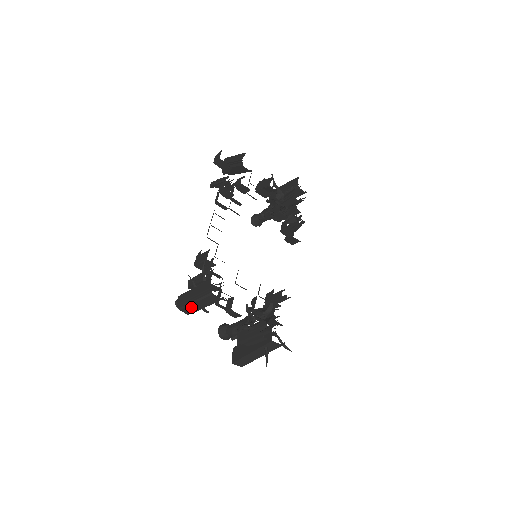
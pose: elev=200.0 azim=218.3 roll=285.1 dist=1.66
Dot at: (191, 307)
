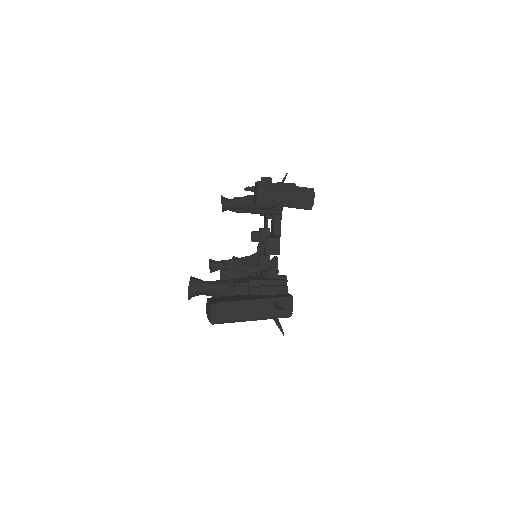
Dot at: (275, 192)
